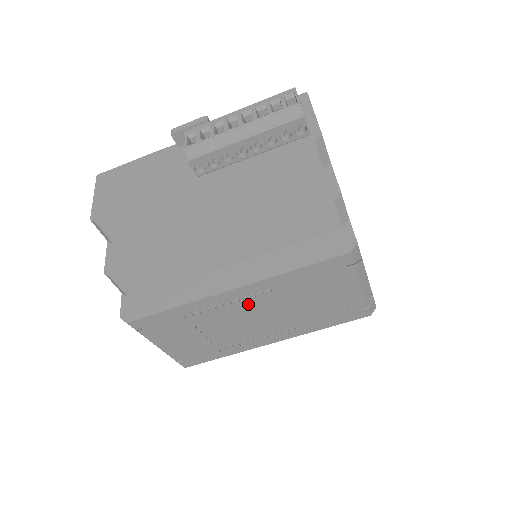
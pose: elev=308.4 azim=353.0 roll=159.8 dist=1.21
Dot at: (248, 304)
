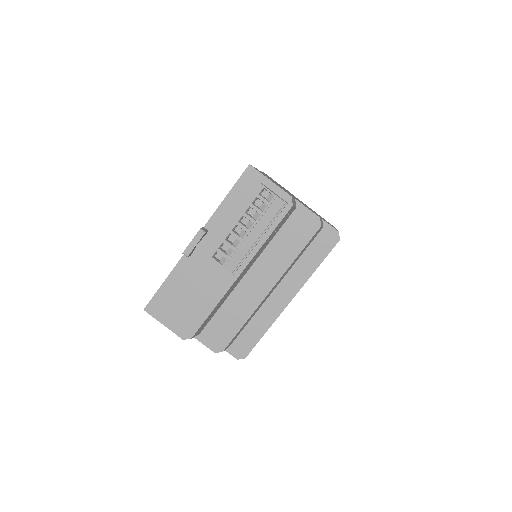
Dot at: occluded
